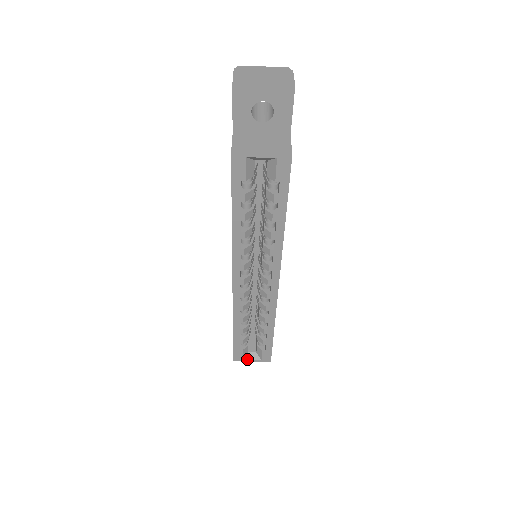
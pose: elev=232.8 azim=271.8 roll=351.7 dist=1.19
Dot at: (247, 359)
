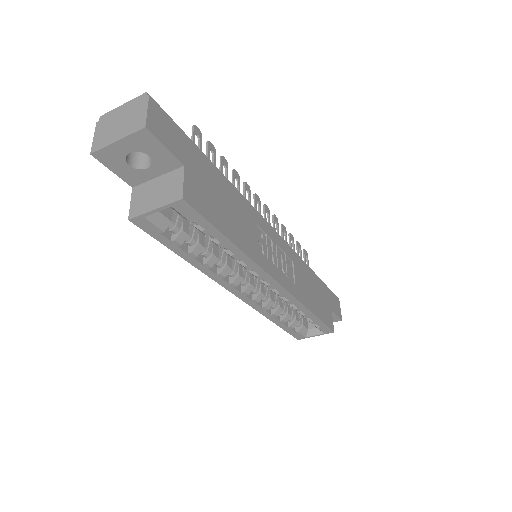
Dot at: (310, 336)
